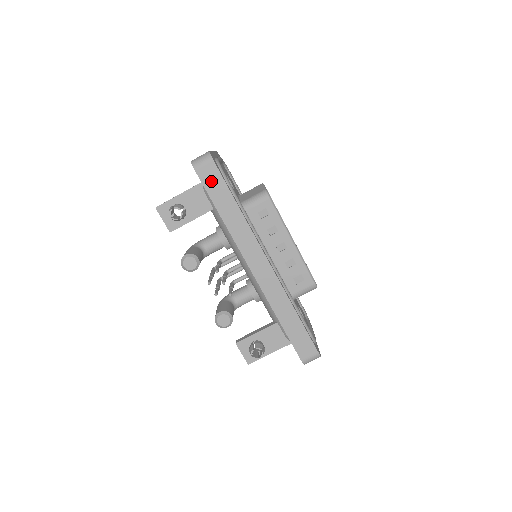
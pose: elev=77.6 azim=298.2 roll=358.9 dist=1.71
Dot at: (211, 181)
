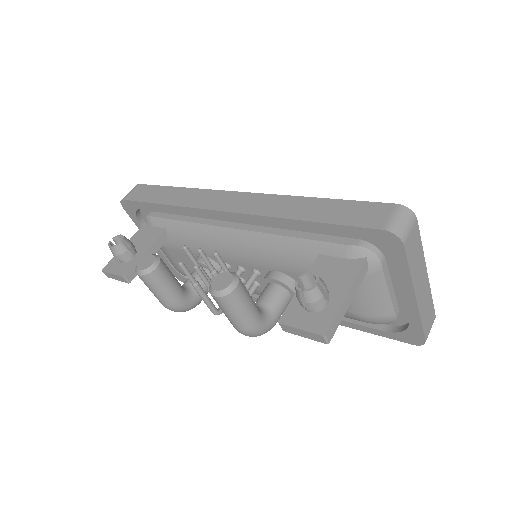
Dot at: (142, 194)
